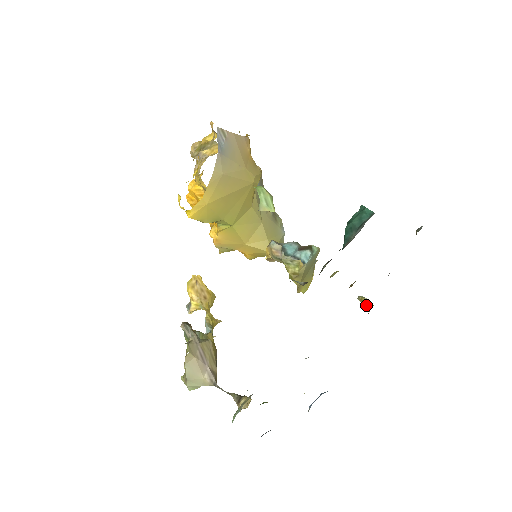
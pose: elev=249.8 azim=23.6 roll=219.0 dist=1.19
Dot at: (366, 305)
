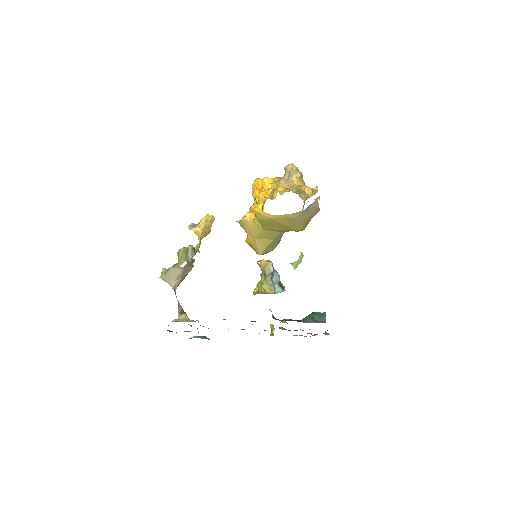
Dot at: (271, 332)
